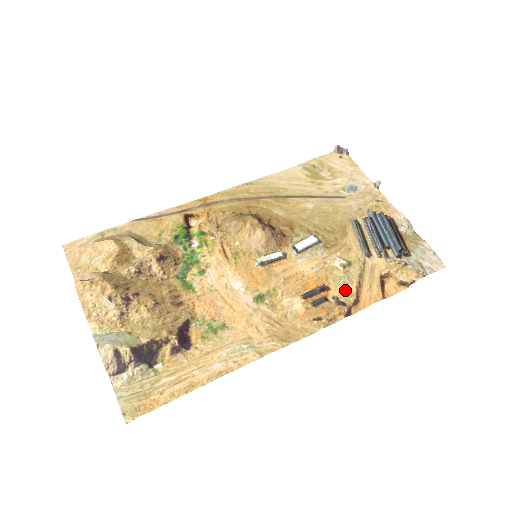
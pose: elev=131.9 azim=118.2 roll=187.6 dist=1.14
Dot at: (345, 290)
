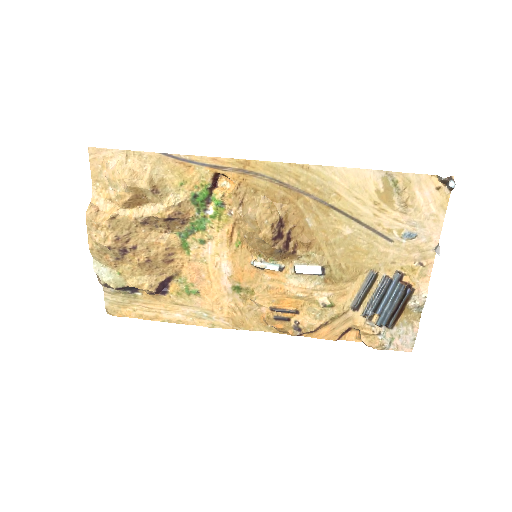
Dot at: (310, 321)
